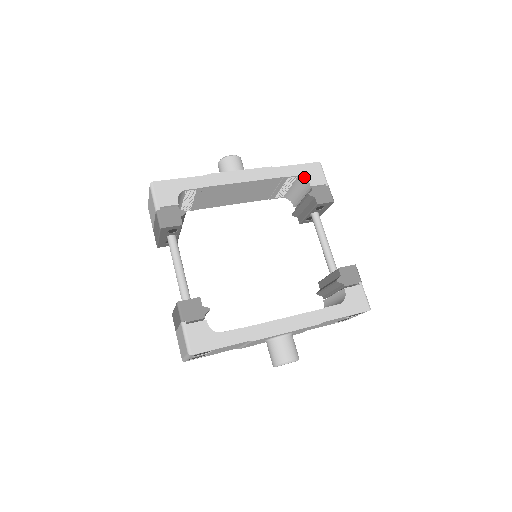
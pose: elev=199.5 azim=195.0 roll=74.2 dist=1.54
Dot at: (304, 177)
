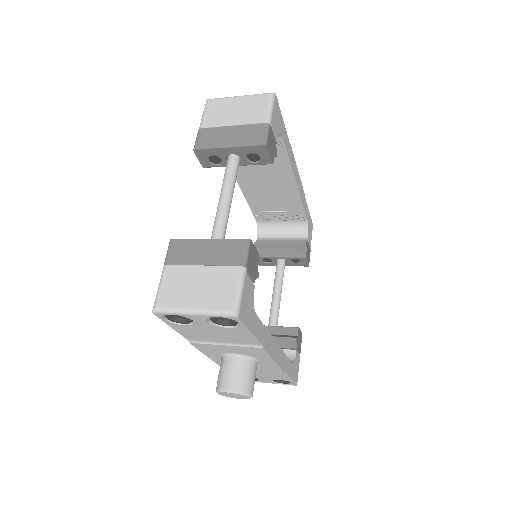
Dot at: (308, 226)
